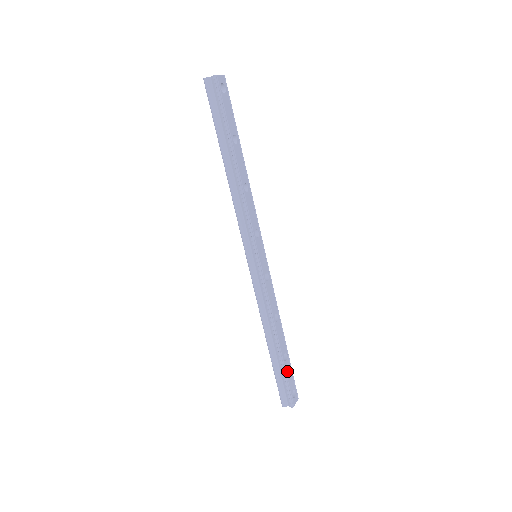
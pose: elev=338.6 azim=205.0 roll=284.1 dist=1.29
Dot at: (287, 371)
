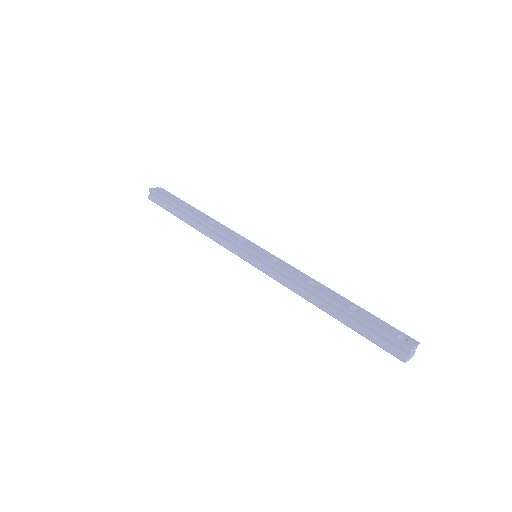
Dot at: (368, 320)
